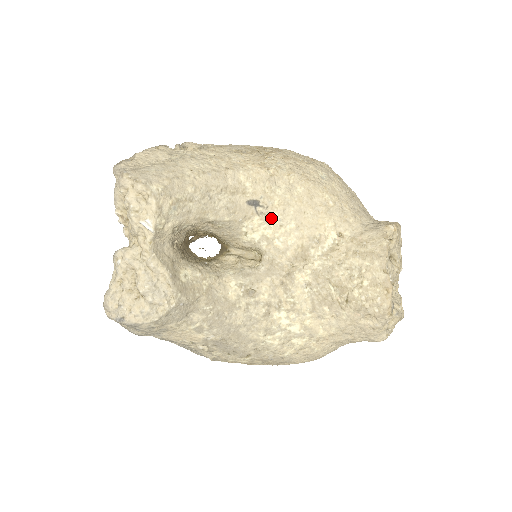
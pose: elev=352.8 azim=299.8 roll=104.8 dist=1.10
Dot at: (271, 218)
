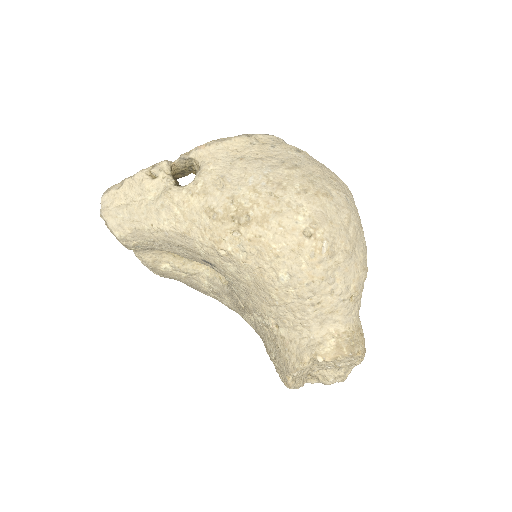
Dot at: (226, 276)
